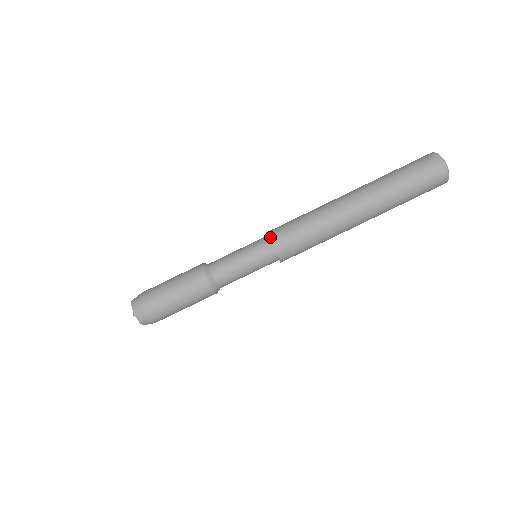
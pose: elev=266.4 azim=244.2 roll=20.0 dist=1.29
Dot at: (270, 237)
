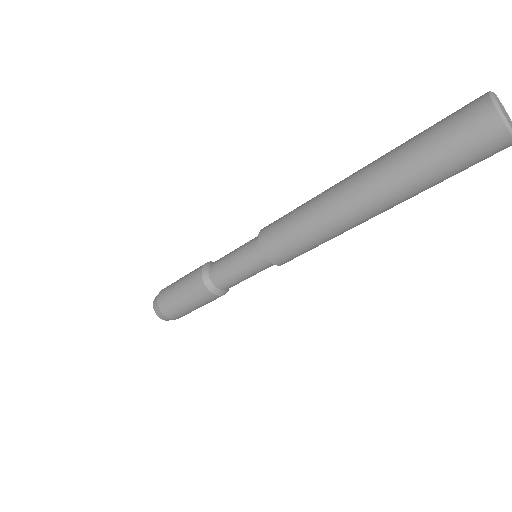
Dot at: (260, 245)
